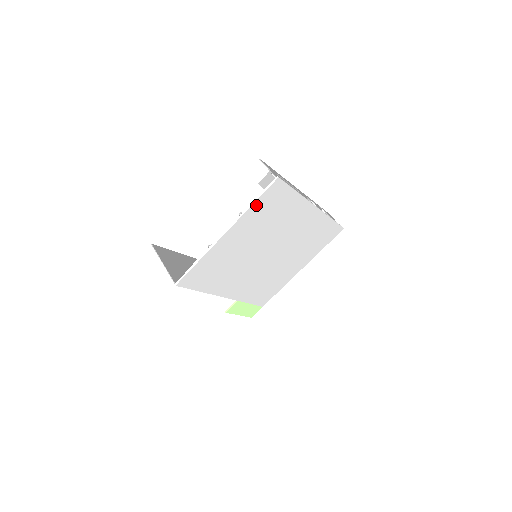
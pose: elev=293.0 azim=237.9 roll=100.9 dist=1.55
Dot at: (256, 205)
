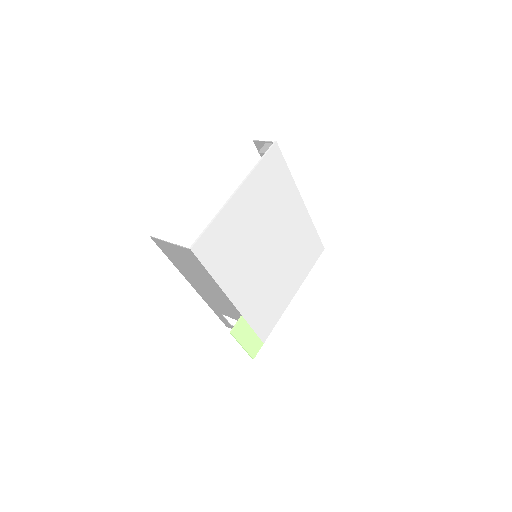
Dot at: (260, 167)
